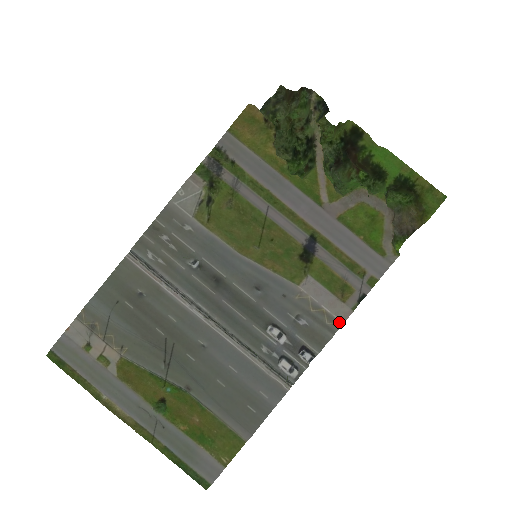
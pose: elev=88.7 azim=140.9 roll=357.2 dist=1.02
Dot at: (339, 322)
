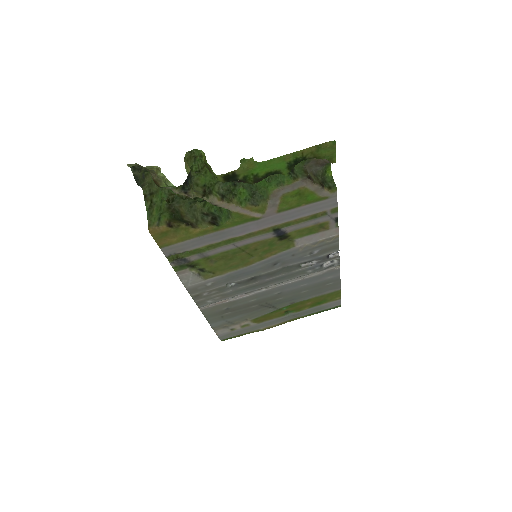
Dot at: (336, 236)
